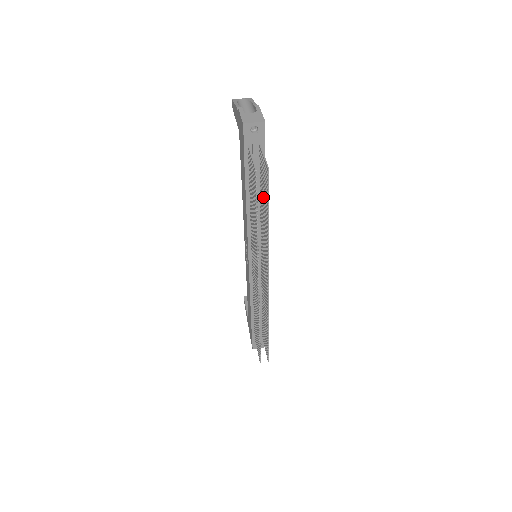
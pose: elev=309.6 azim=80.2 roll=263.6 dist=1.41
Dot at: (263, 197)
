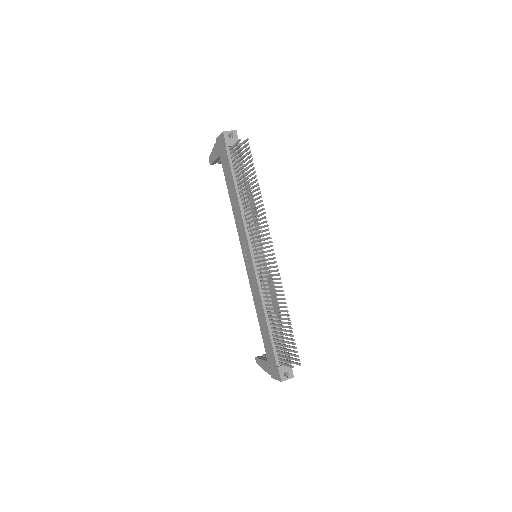
Dot at: occluded
